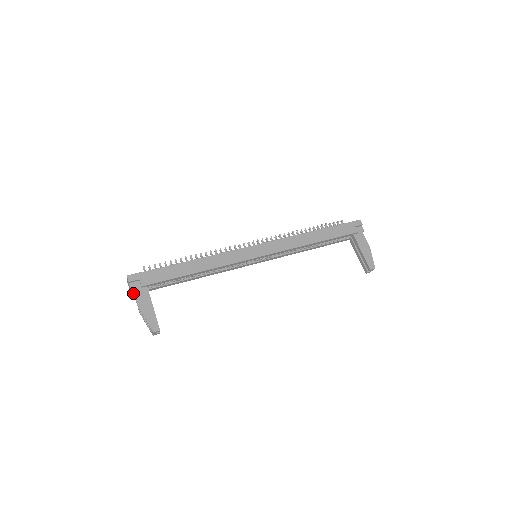
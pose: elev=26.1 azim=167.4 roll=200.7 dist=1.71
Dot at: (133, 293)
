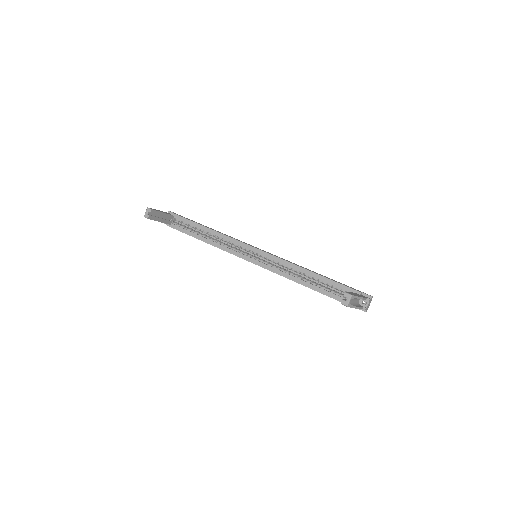
Dot at: occluded
